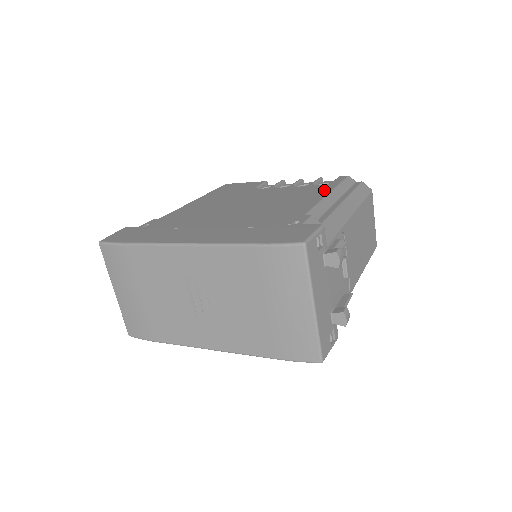
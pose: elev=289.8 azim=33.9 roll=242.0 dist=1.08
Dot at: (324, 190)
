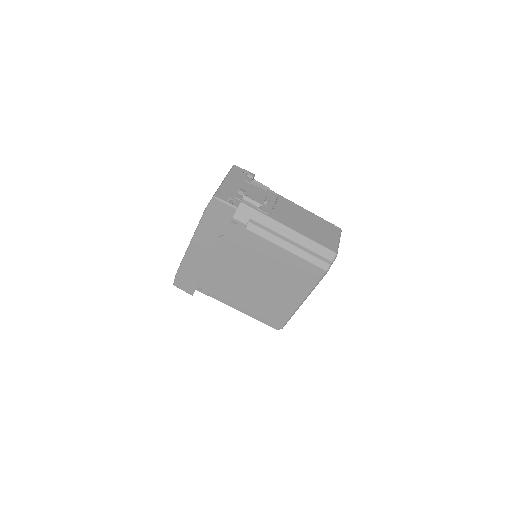
Dot at: occluded
